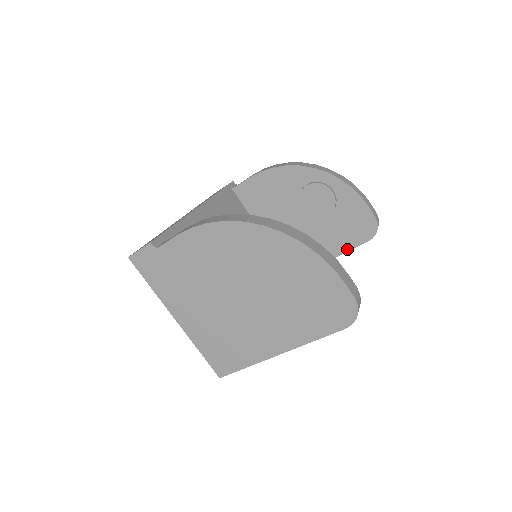
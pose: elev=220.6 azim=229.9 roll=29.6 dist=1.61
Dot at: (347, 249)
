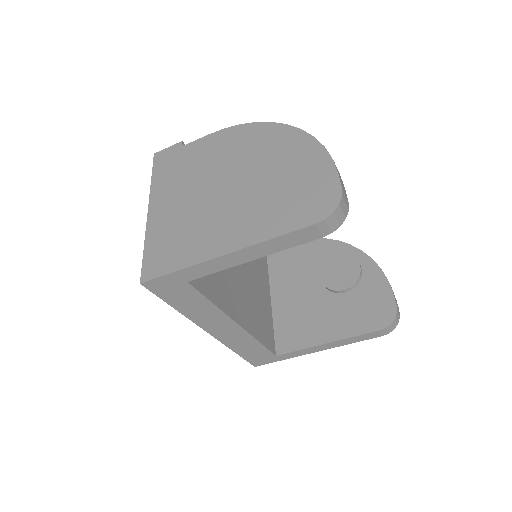
Dot at: (352, 334)
